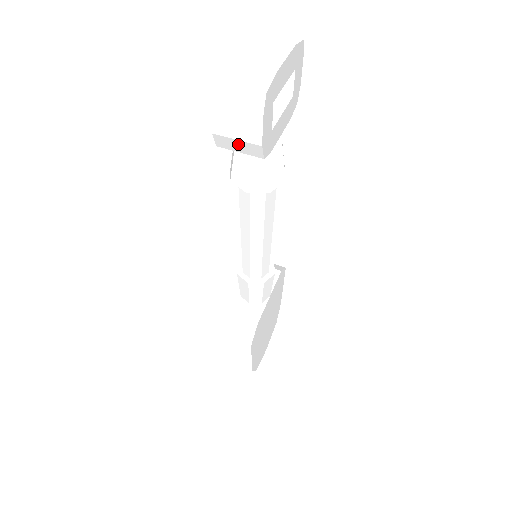
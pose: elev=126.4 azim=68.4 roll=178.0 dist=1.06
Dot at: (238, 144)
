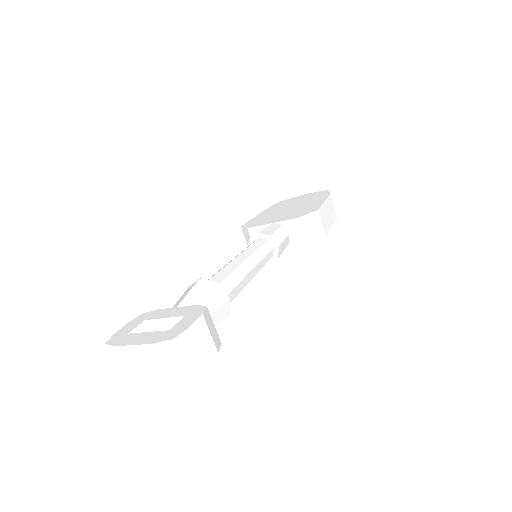
Dot at: occluded
